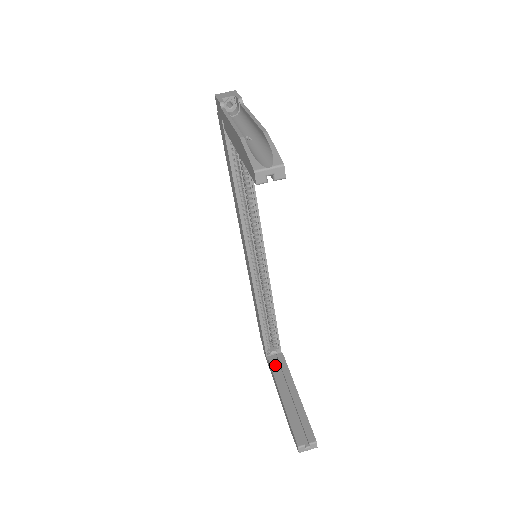
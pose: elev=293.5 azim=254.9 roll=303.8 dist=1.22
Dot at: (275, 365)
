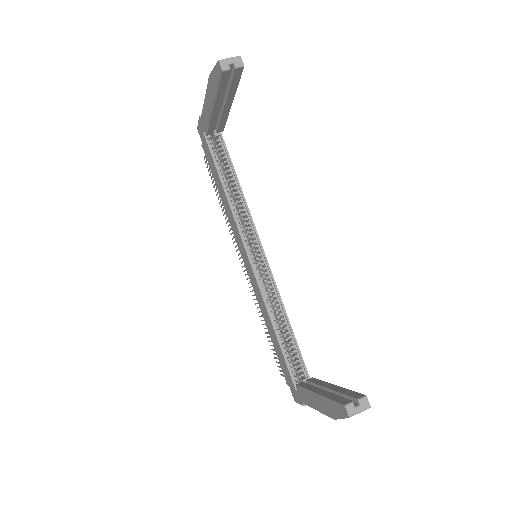
Dot at: (305, 384)
